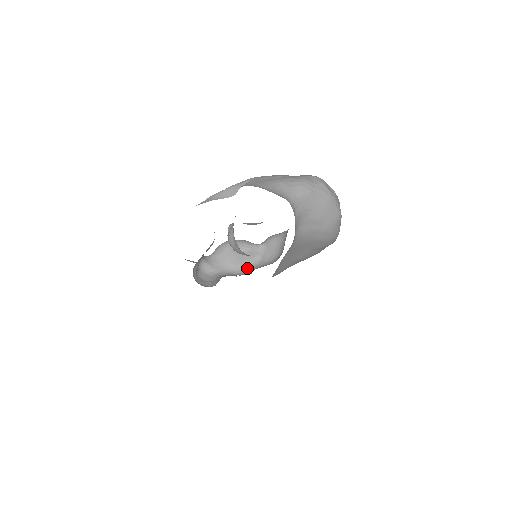
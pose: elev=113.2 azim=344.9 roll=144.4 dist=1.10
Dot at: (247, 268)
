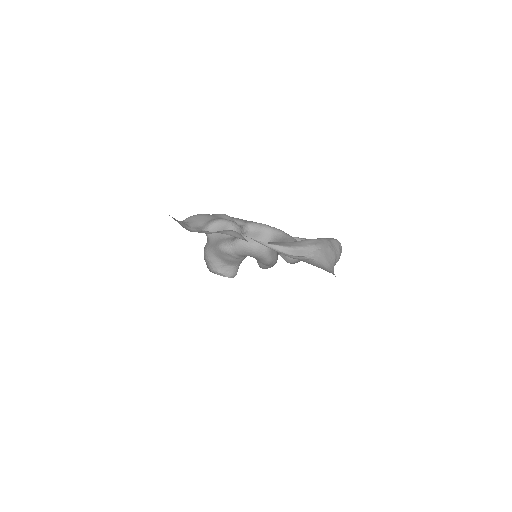
Dot at: (229, 245)
